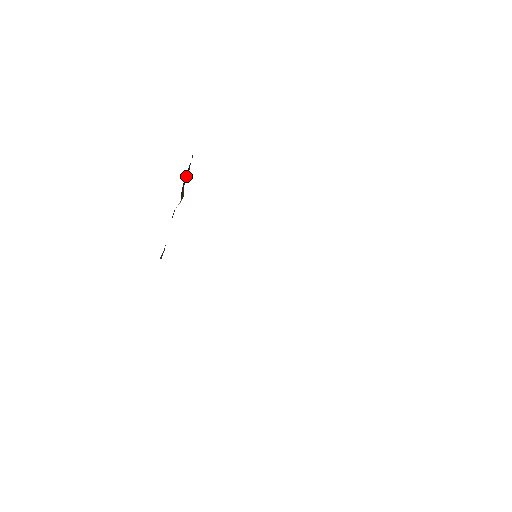
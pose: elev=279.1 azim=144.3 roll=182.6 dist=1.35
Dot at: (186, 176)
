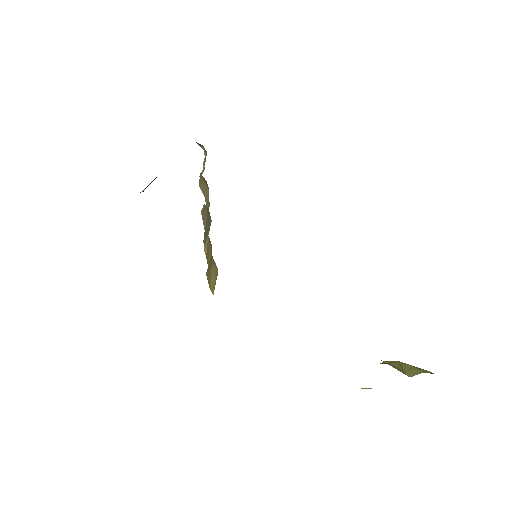
Dot at: occluded
